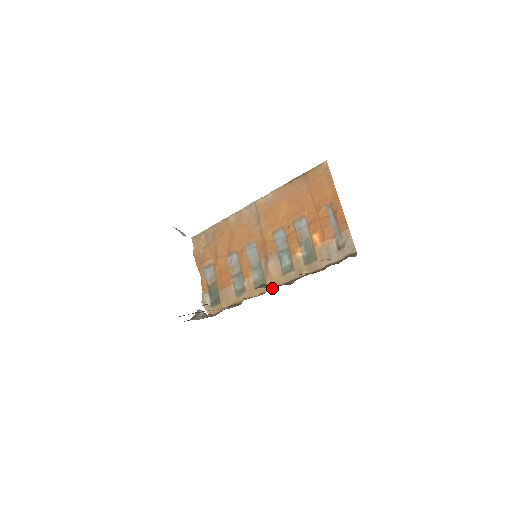
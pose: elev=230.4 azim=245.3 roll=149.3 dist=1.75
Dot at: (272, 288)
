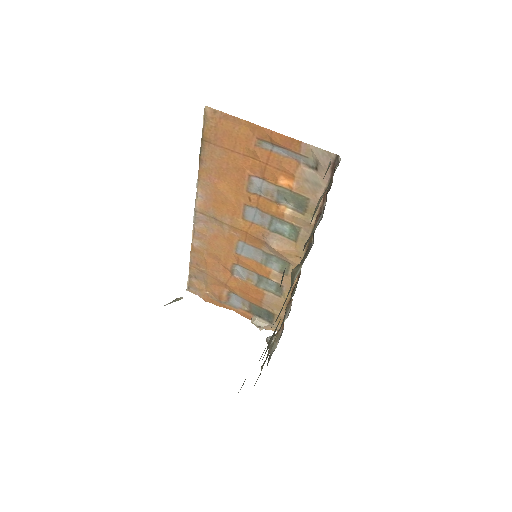
Dot at: occluded
